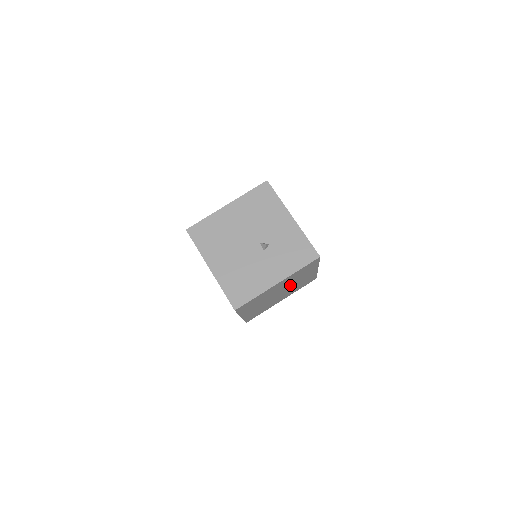
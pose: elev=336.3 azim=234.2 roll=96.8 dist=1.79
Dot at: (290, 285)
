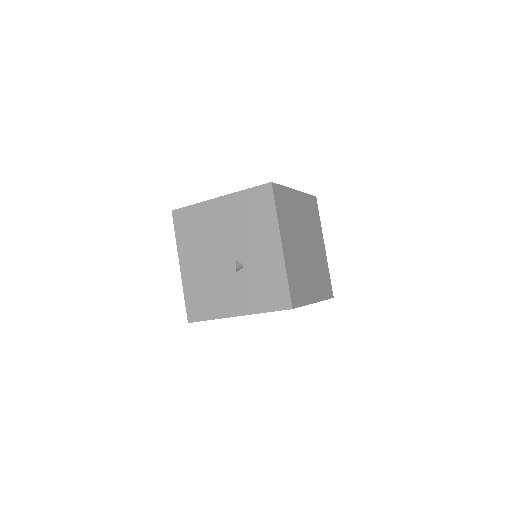
Dot at: occluded
